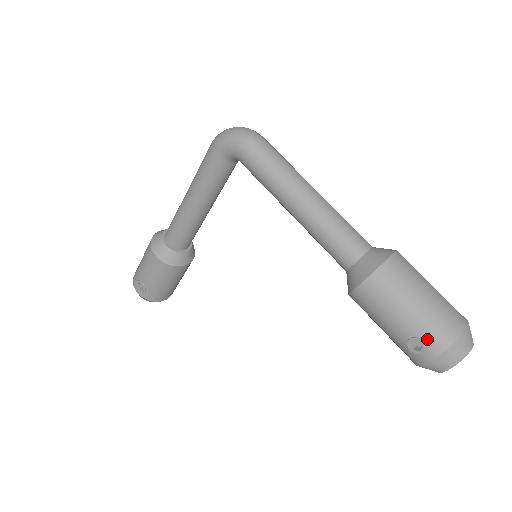
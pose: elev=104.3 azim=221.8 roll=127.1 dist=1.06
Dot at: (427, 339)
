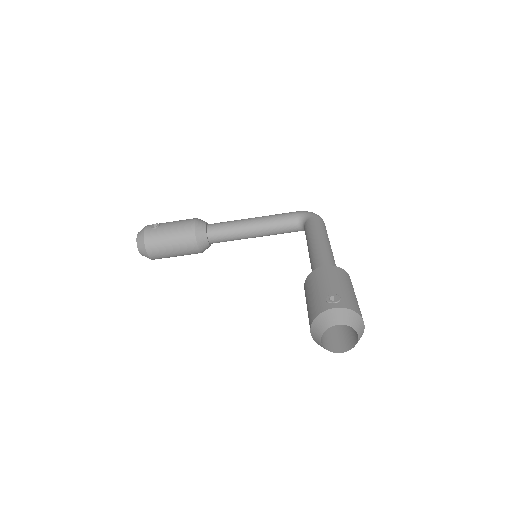
Dot at: (344, 299)
